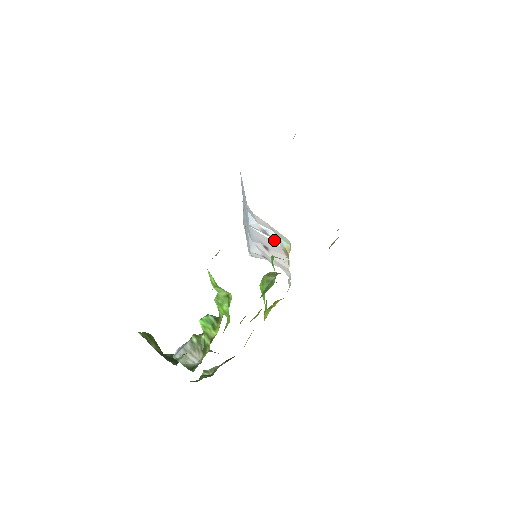
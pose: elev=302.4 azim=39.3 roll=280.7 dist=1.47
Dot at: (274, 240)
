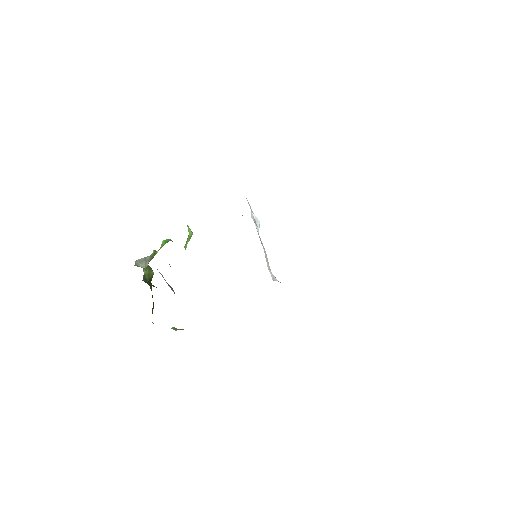
Dot at: (258, 230)
